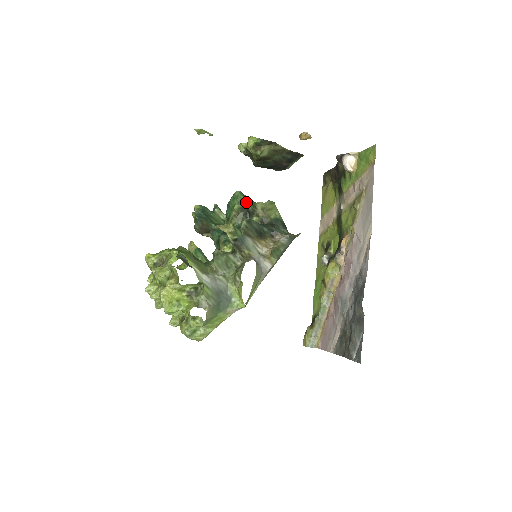
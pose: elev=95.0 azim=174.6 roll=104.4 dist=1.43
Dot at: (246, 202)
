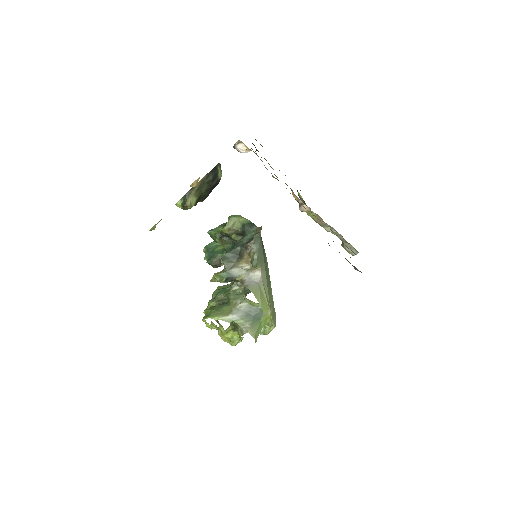
Dot at: (218, 232)
